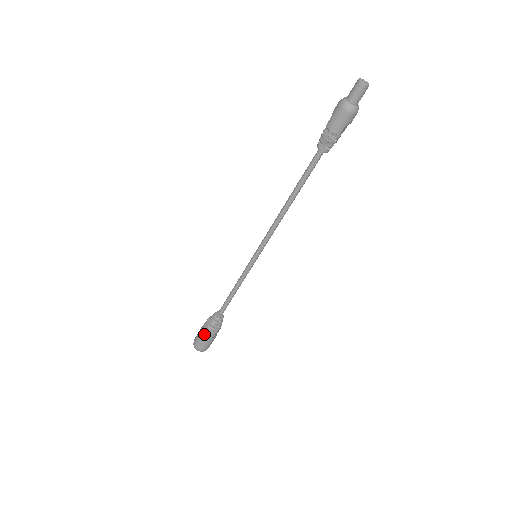
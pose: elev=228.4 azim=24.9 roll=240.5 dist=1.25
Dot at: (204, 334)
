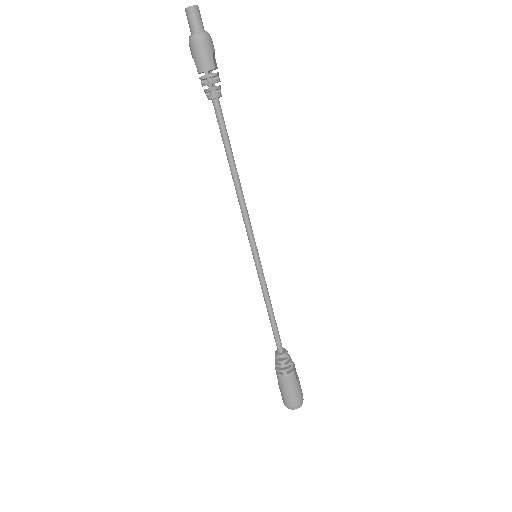
Dot at: (285, 384)
